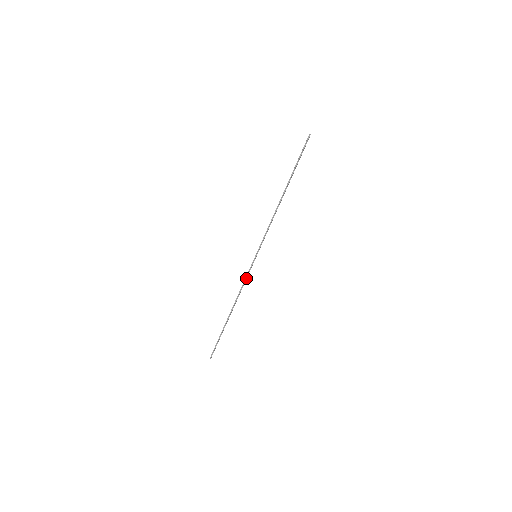
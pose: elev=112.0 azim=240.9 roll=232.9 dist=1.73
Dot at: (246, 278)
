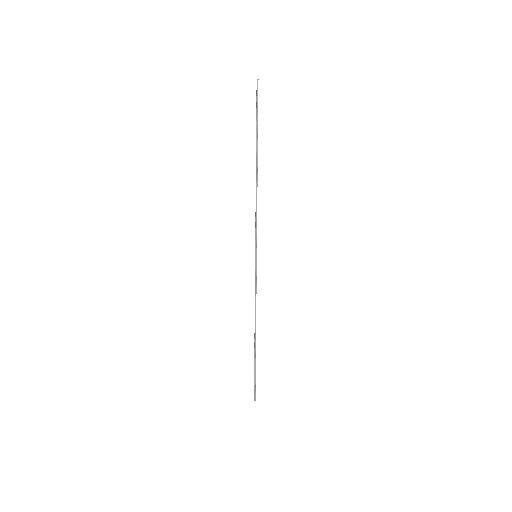
Dot at: (256, 287)
